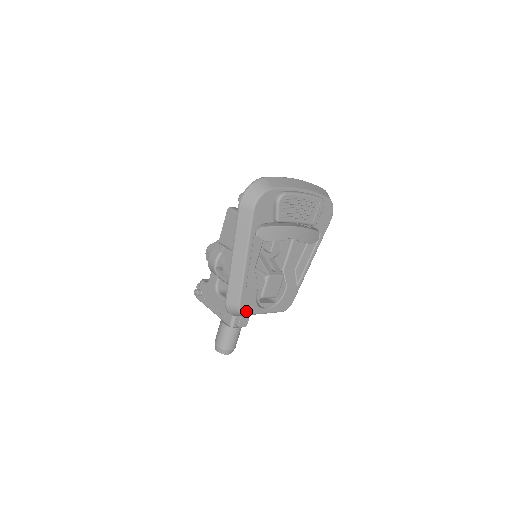
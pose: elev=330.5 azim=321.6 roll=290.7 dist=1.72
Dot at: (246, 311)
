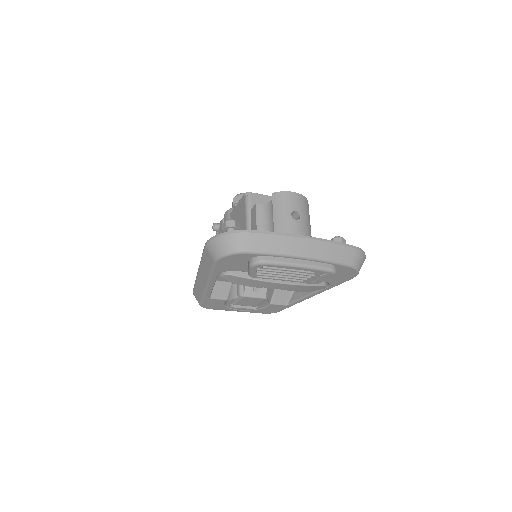
Dot at: (211, 308)
